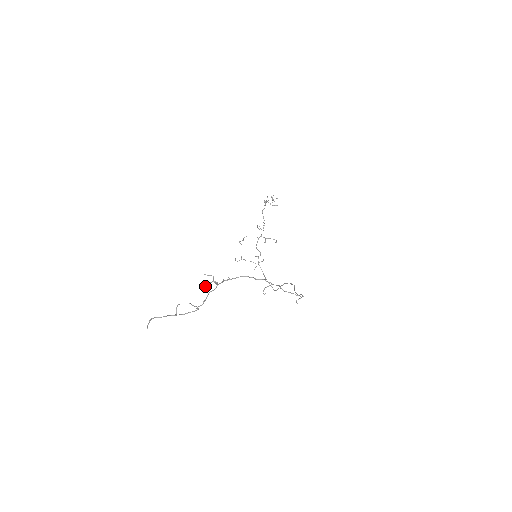
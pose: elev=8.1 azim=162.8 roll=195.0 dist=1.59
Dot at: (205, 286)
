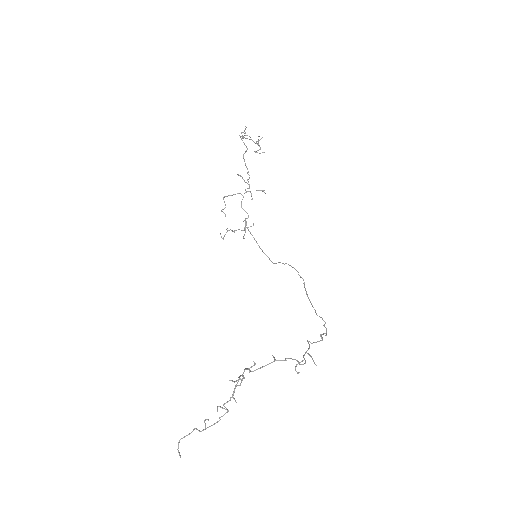
Dot at: (233, 393)
